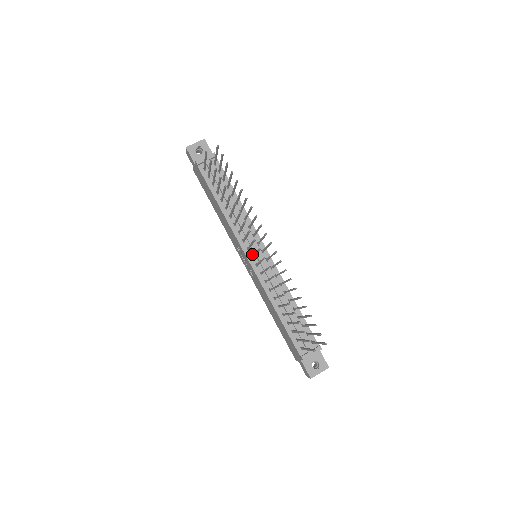
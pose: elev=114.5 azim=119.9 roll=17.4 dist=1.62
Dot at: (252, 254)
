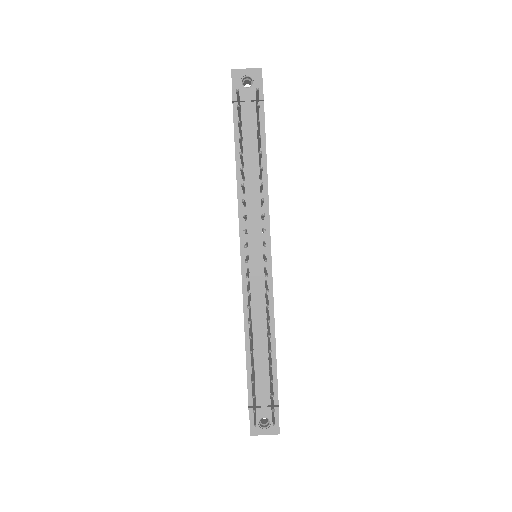
Dot at: (249, 253)
